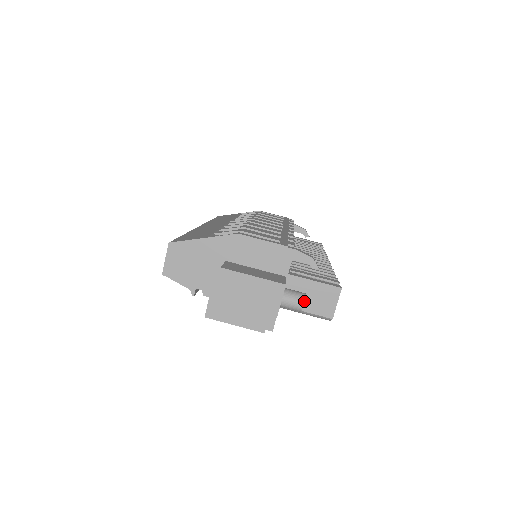
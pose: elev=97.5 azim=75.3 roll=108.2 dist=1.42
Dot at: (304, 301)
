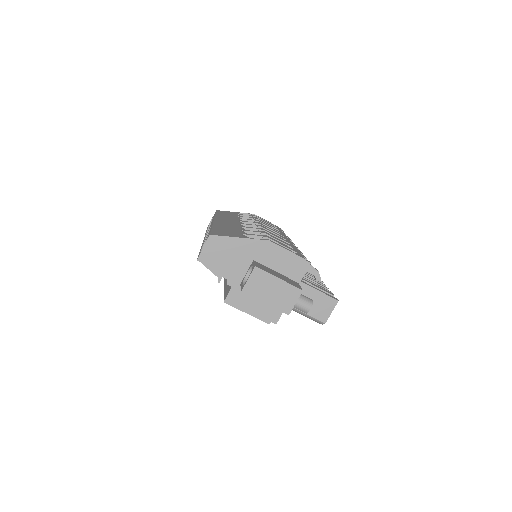
Dot at: occluded
